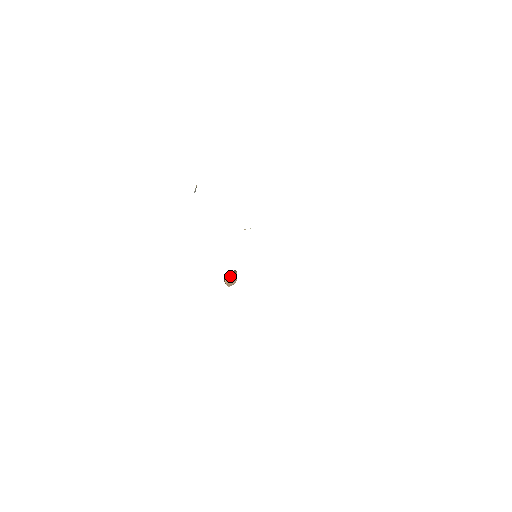
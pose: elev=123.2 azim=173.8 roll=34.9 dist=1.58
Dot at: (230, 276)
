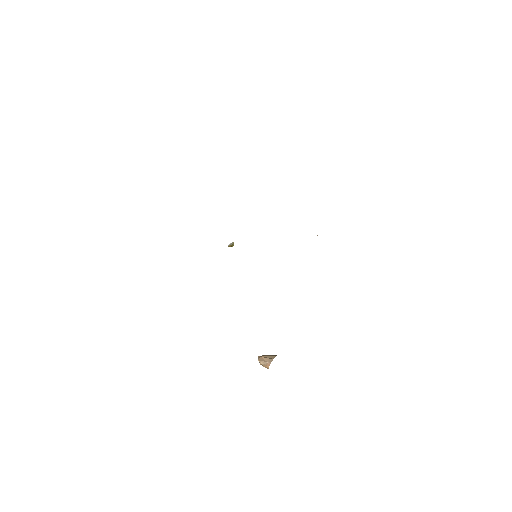
Dot at: (266, 355)
